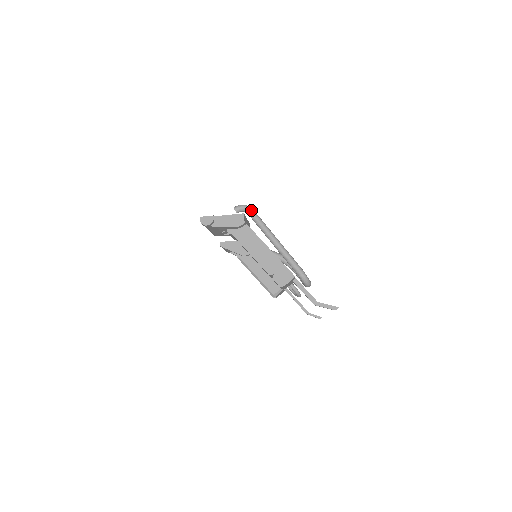
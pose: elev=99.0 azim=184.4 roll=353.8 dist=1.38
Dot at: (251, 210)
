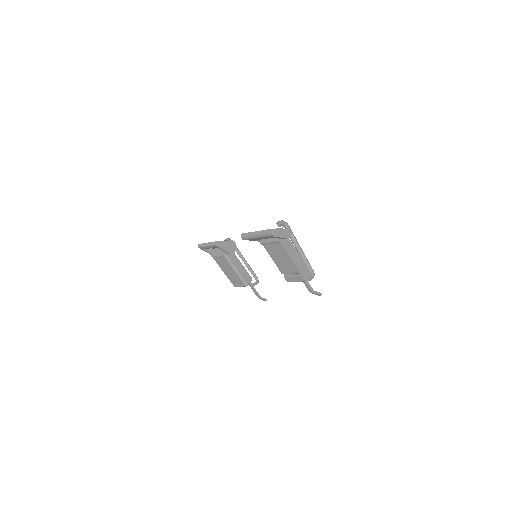
Dot at: occluded
